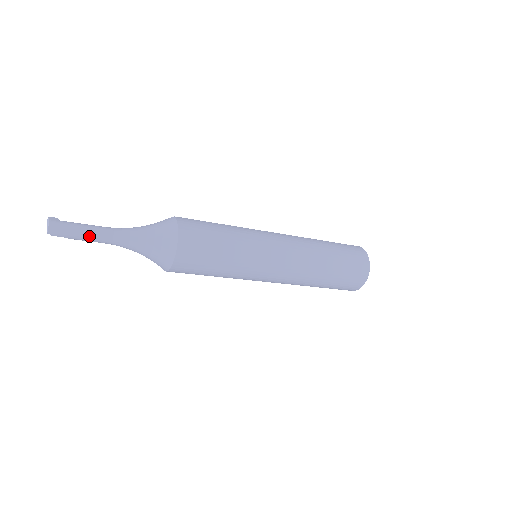
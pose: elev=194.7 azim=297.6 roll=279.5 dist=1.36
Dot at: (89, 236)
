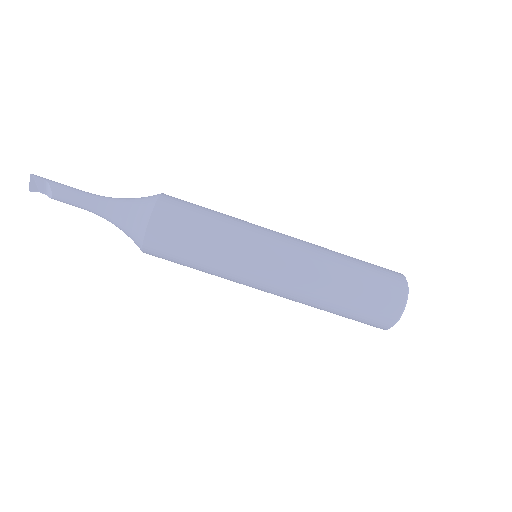
Dot at: (71, 187)
